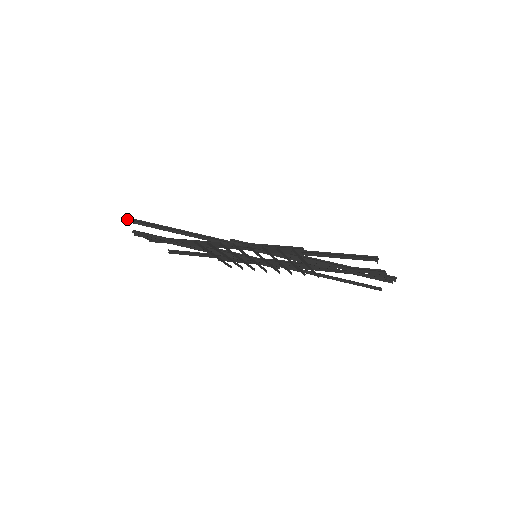
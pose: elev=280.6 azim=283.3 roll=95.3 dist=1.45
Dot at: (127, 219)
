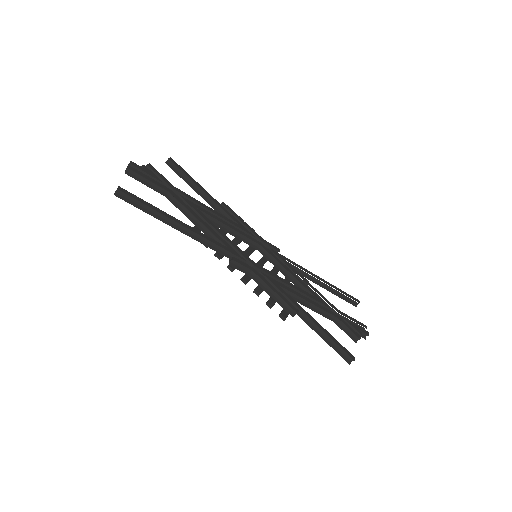
Dot at: (121, 192)
